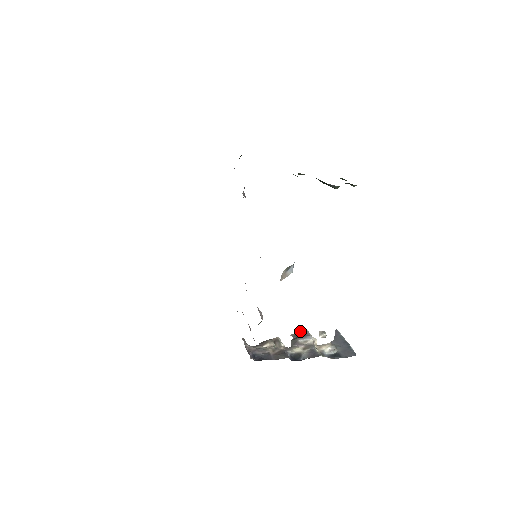
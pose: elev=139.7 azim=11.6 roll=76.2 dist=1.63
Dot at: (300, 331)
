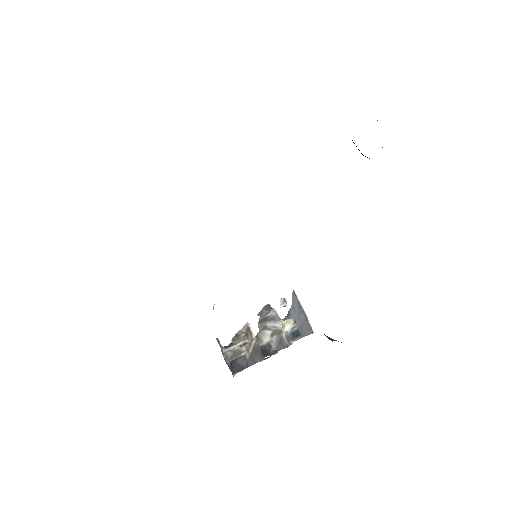
Dot at: (266, 306)
